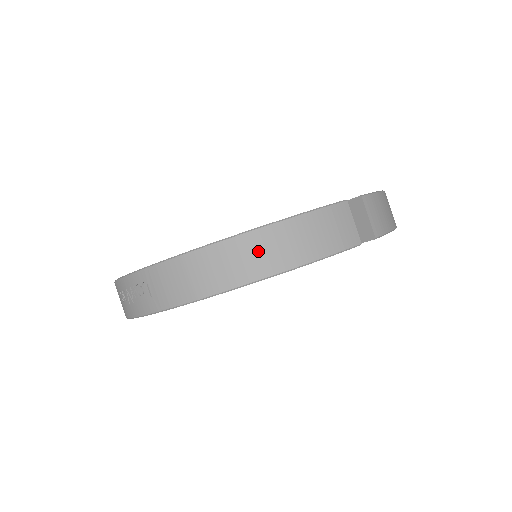
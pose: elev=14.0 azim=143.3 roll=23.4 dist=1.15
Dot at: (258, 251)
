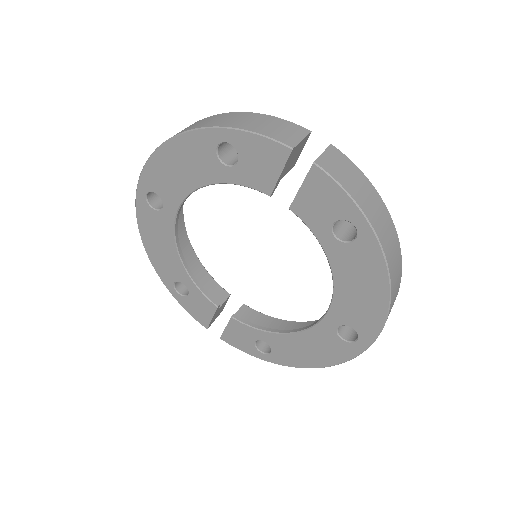
Dot at: (217, 119)
